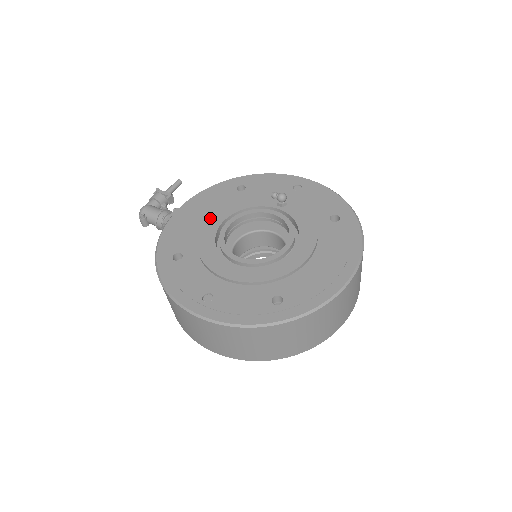
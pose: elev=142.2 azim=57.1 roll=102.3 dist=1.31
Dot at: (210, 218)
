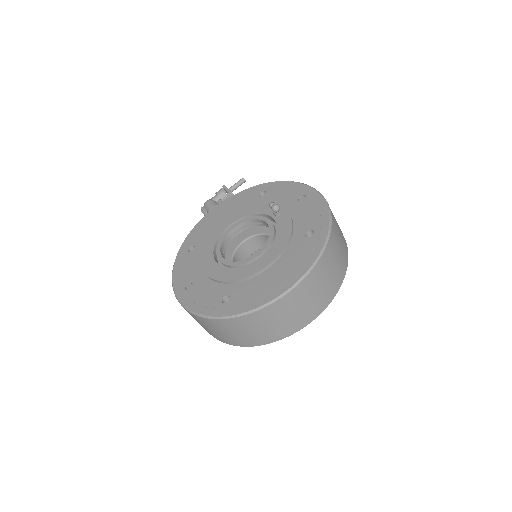
Dot at: (225, 220)
